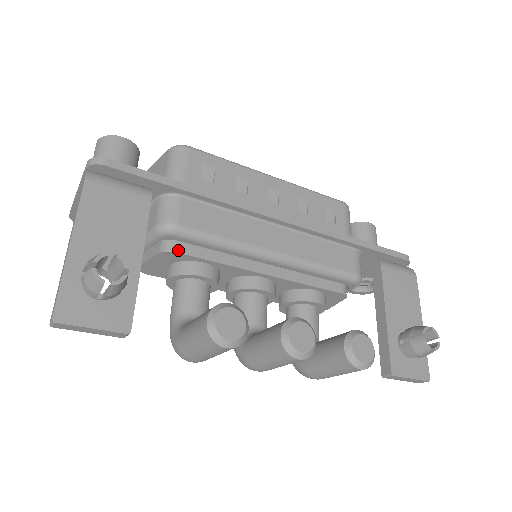
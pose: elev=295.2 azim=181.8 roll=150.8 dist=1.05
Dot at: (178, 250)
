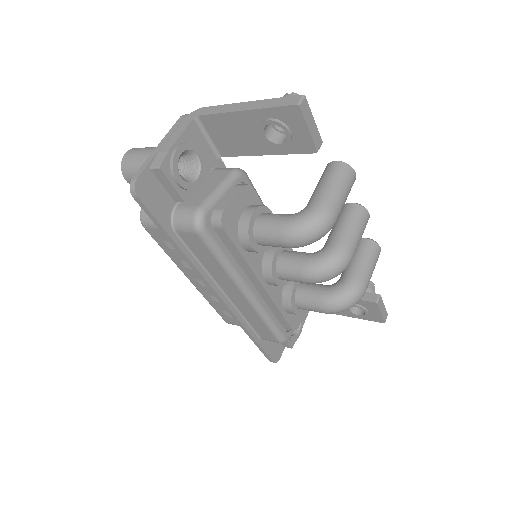
Dot at: (252, 189)
